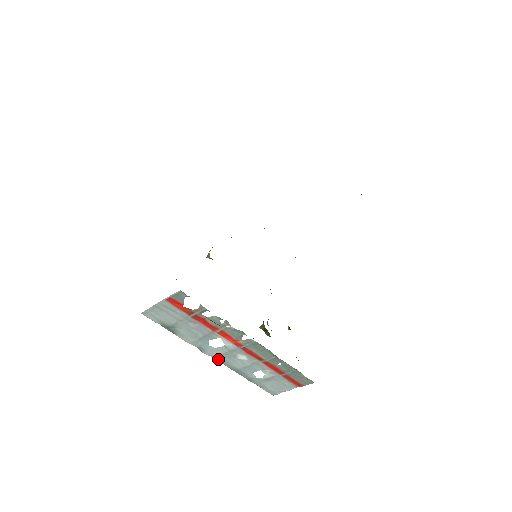
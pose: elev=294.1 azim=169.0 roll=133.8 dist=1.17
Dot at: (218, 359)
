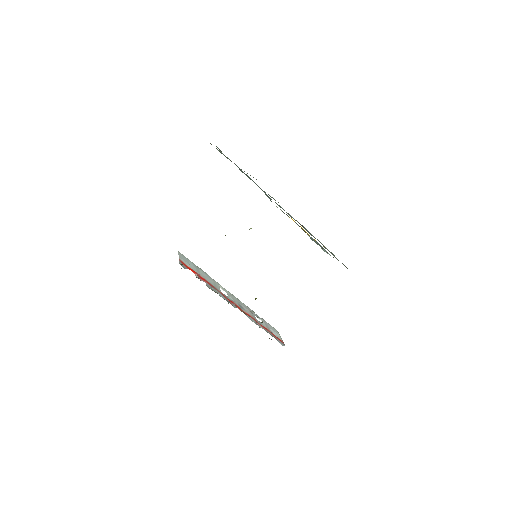
Dot at: occluded
